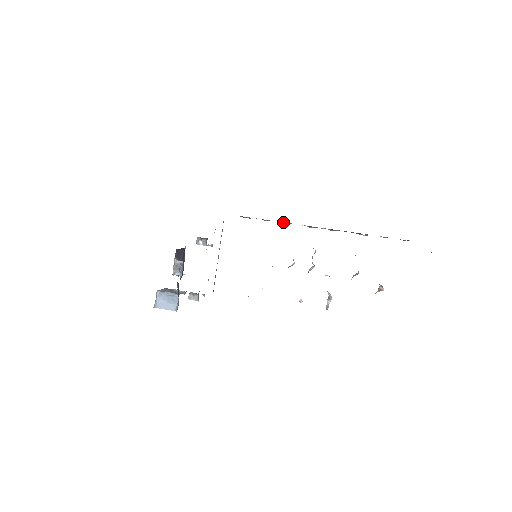
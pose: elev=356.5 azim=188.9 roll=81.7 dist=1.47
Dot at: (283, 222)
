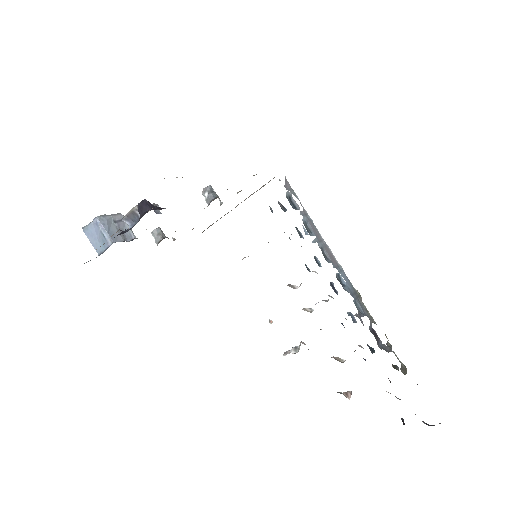
Dot at: (322, 248)
